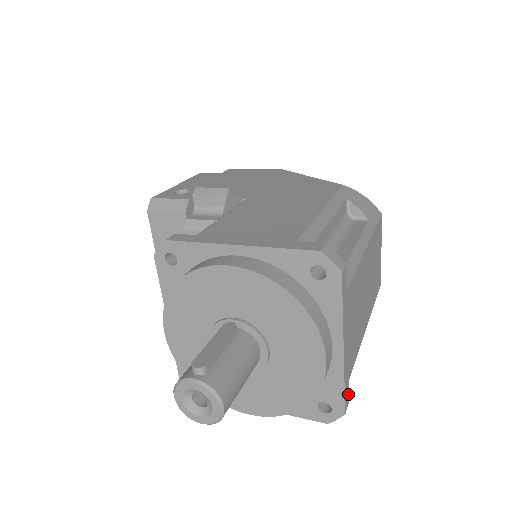
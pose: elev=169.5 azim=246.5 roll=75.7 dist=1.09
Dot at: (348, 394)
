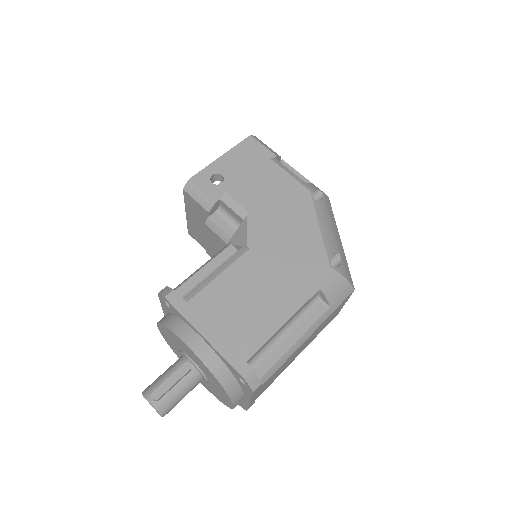
Dot at: occluded
